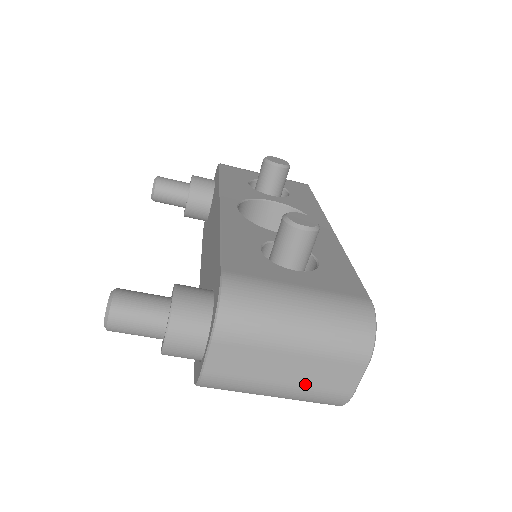
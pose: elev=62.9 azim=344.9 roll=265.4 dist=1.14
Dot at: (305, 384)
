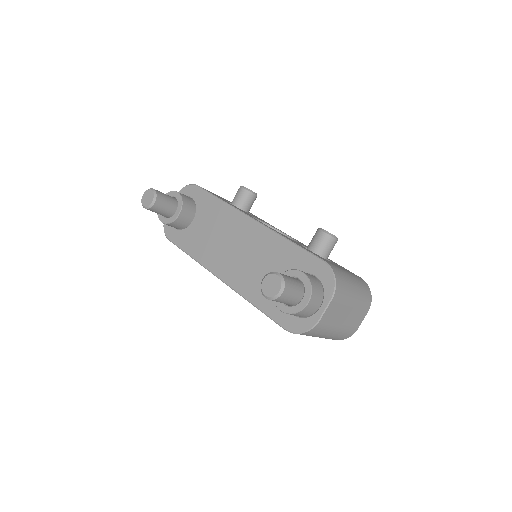
Dot at: (347, 325)
